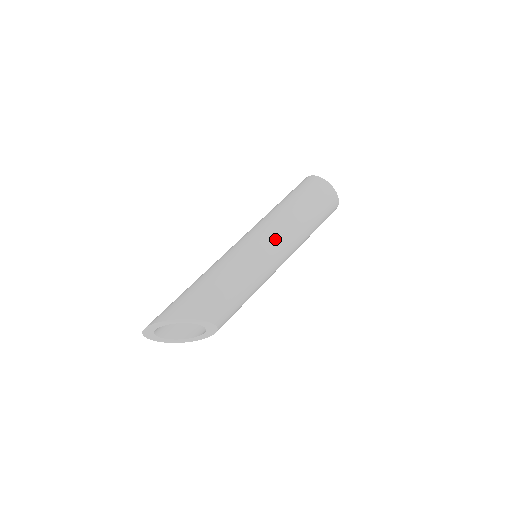
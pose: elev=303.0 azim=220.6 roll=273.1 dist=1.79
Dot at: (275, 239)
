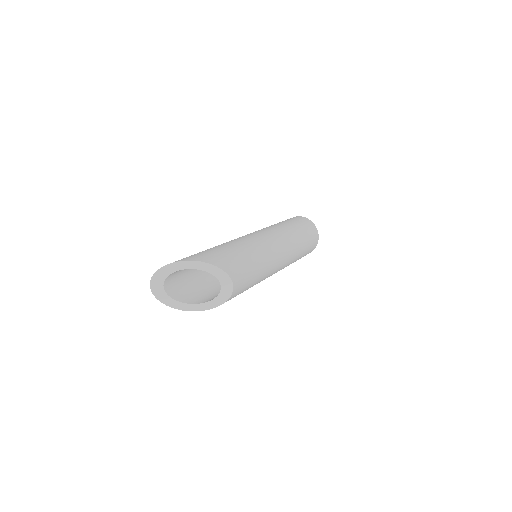
Dot at: (280, 240)
